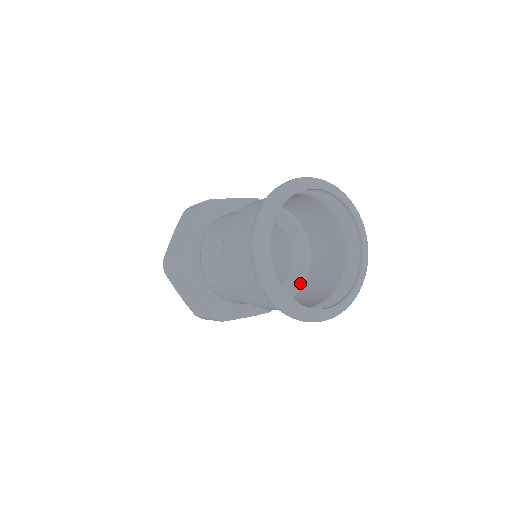
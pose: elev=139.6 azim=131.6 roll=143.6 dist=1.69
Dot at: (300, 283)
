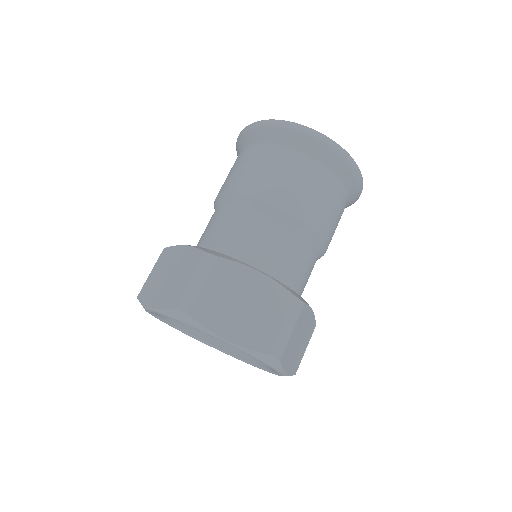
Dot at: occluded
